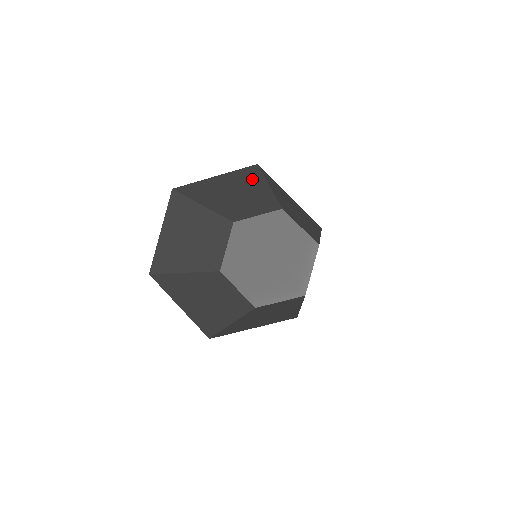
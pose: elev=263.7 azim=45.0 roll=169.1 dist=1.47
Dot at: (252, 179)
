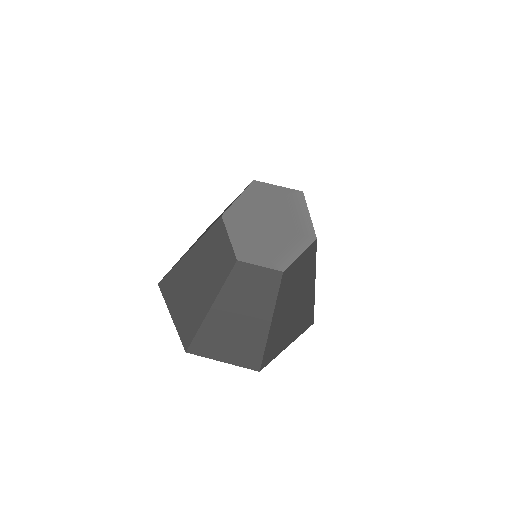
Dot at: occluded
